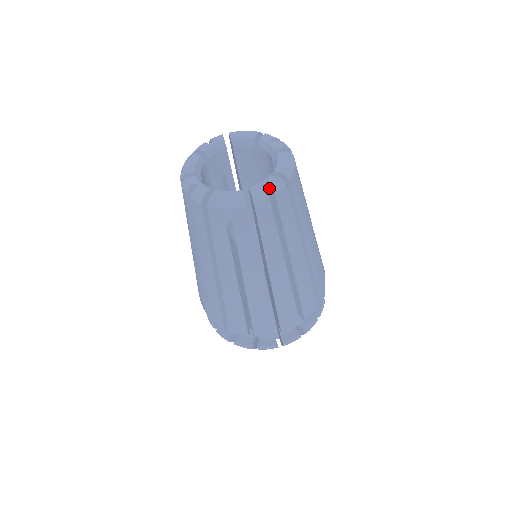
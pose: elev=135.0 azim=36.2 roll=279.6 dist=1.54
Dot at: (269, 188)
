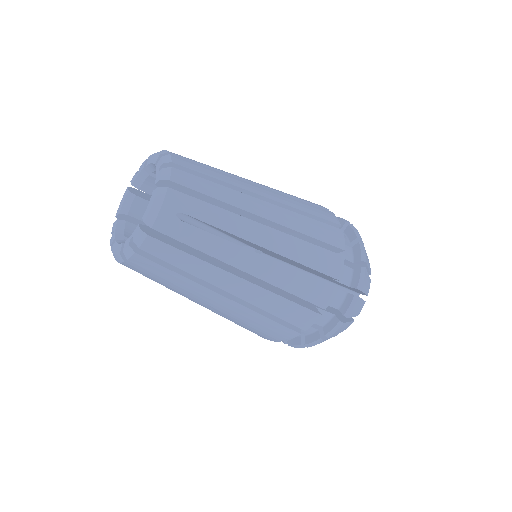
Dot at: (137, 240)
